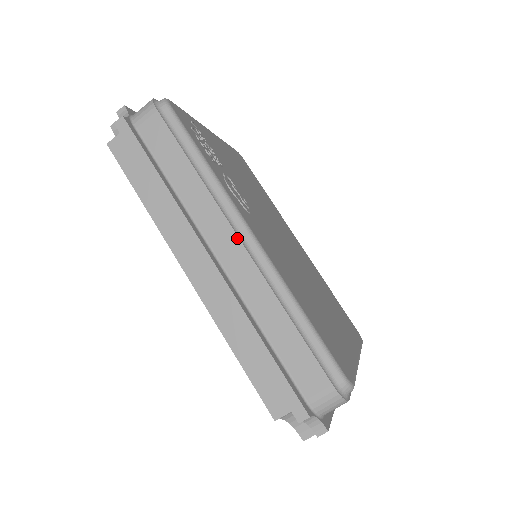
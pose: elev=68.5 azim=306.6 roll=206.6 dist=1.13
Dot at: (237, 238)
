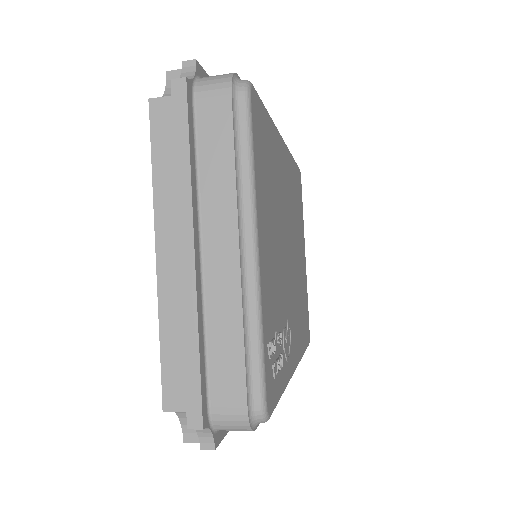
Dot at: occluded
